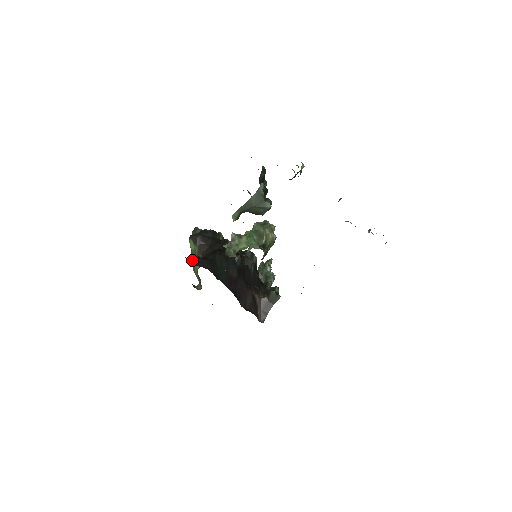
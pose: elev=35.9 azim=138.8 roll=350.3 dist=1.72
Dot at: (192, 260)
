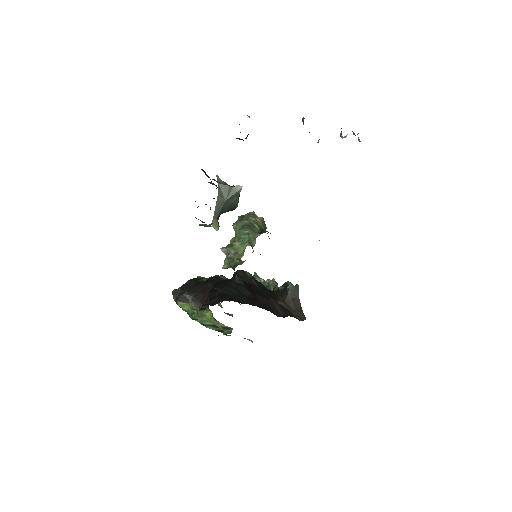
Dot at: occluded
